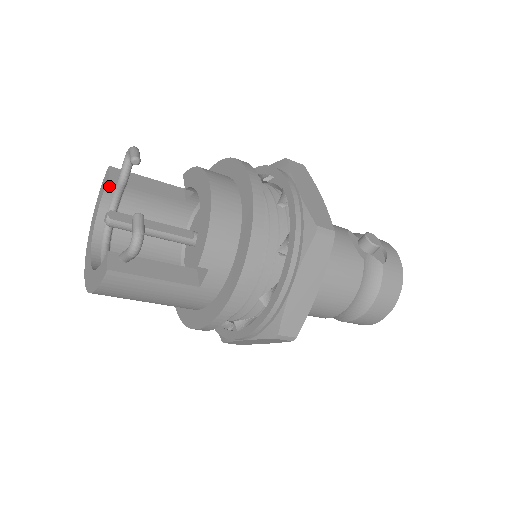
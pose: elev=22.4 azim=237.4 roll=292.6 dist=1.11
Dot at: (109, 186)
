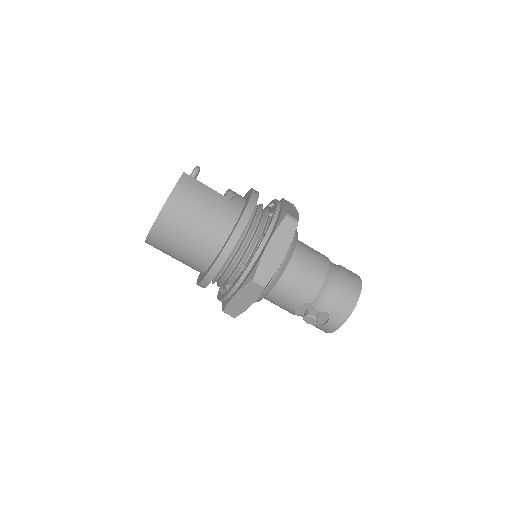
Dot at: occluded
